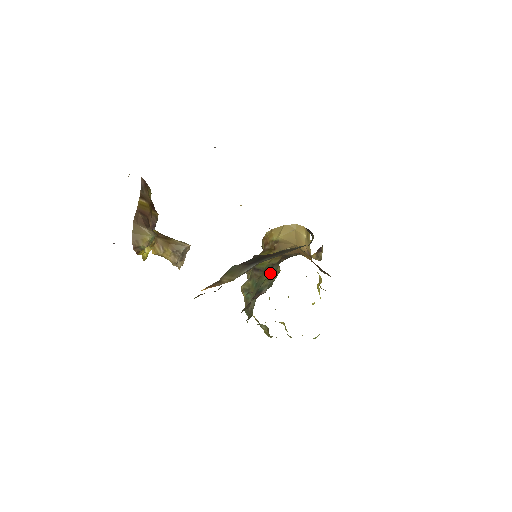
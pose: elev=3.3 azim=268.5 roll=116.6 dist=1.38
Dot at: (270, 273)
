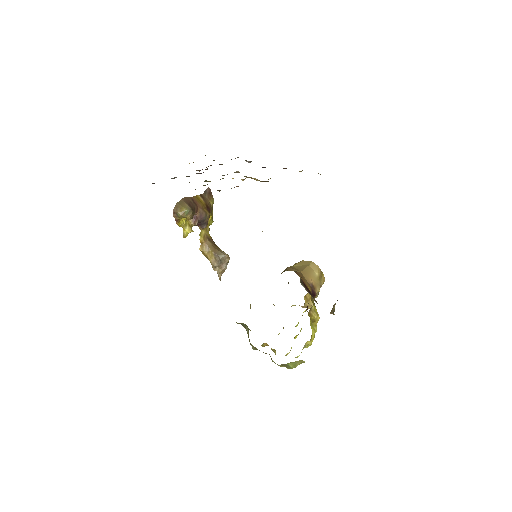
Dot at: occluded
